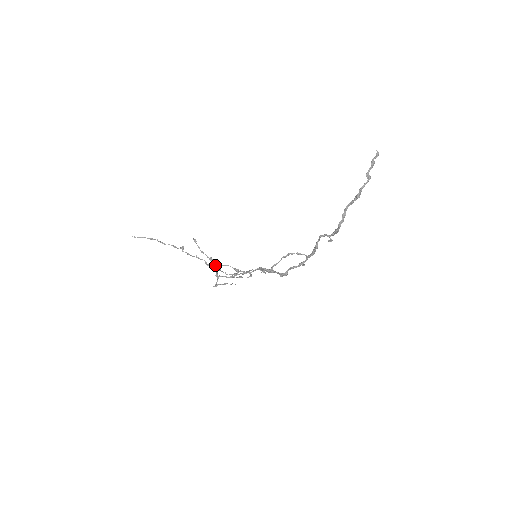
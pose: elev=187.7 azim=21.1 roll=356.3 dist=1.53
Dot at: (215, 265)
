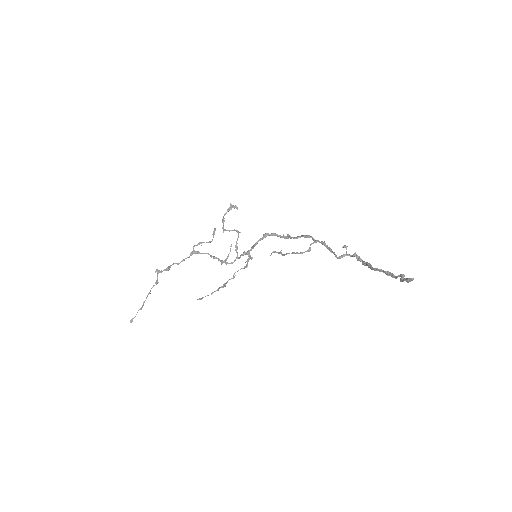
Dot at: (193, 246)
